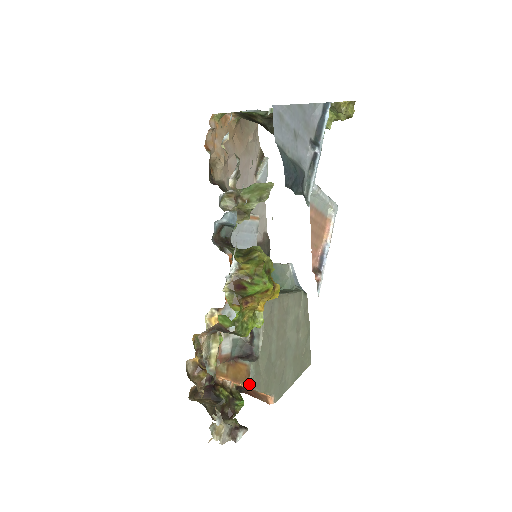
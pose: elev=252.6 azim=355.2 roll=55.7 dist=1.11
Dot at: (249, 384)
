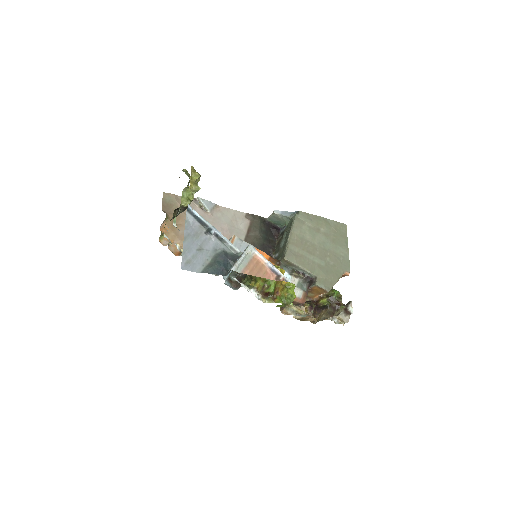
Dot at: (327, 291)
